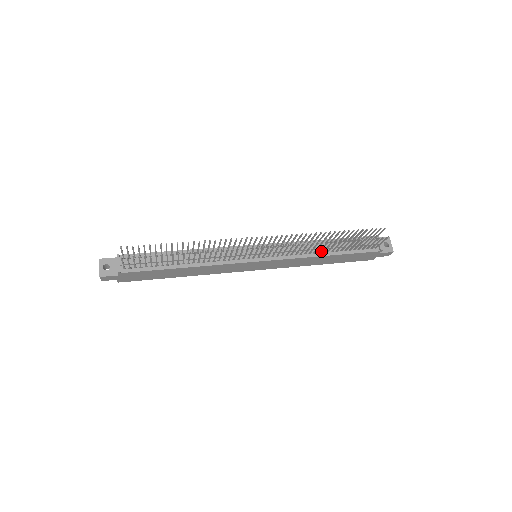
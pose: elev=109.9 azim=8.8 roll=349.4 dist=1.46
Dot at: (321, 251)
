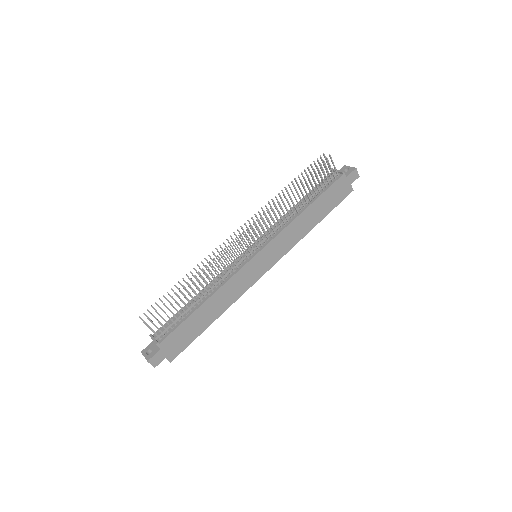
Dot at: (299, 211)
